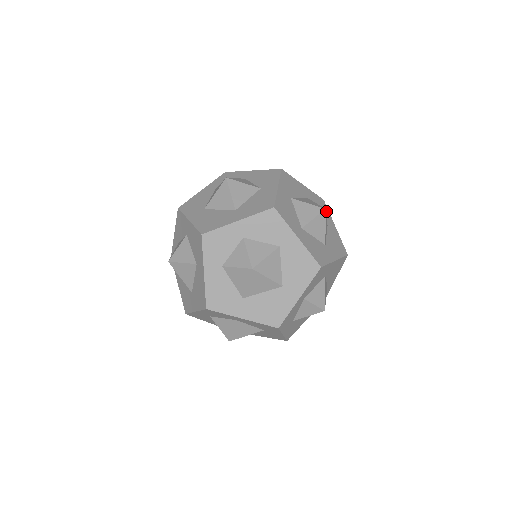
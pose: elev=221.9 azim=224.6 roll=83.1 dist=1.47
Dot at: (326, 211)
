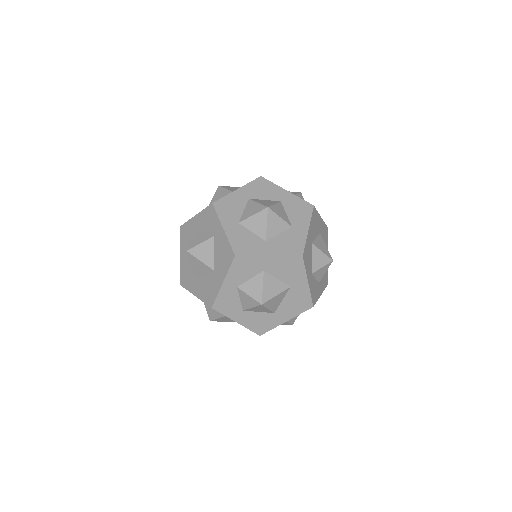
Dot at: (270, 186)
